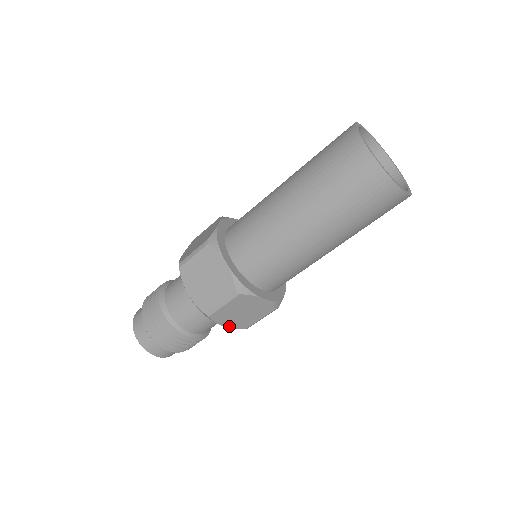
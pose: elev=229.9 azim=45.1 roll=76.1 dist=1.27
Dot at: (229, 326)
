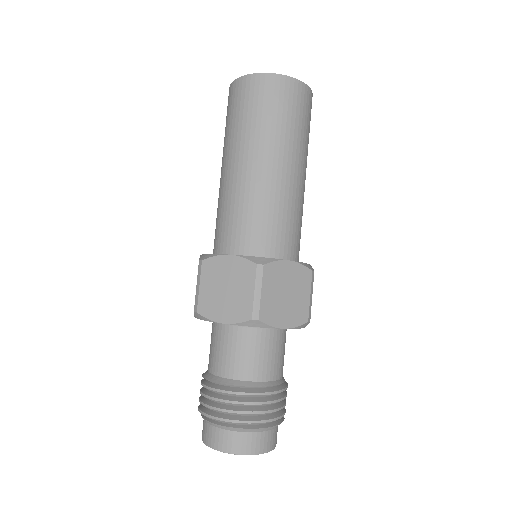
Dot at: (289, 326)
